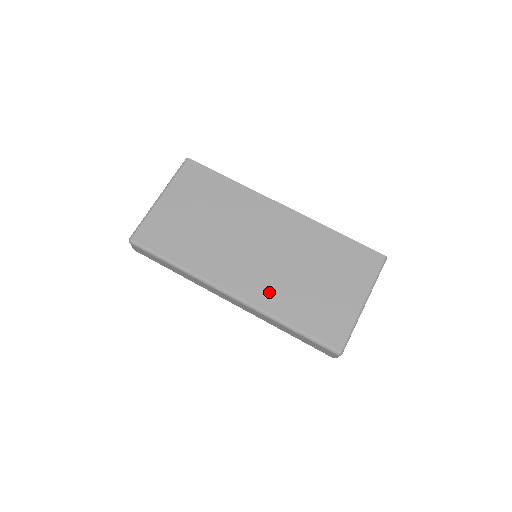
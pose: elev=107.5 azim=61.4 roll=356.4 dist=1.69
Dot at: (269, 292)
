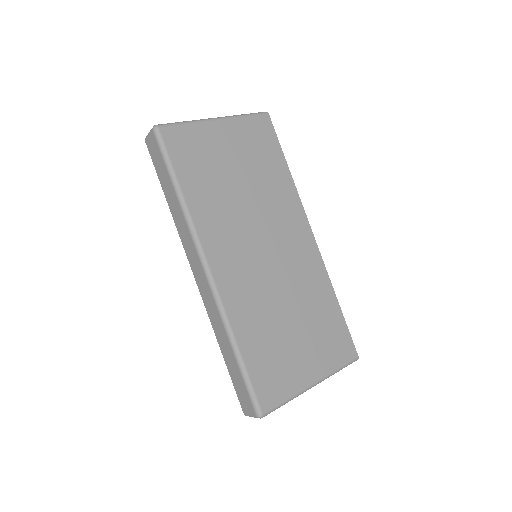
Dot at: (244, 300)
